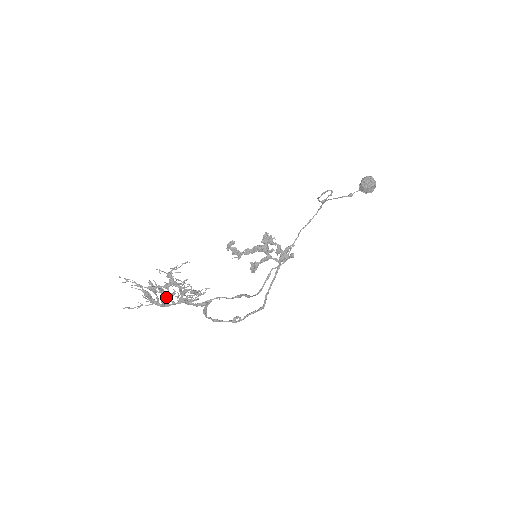
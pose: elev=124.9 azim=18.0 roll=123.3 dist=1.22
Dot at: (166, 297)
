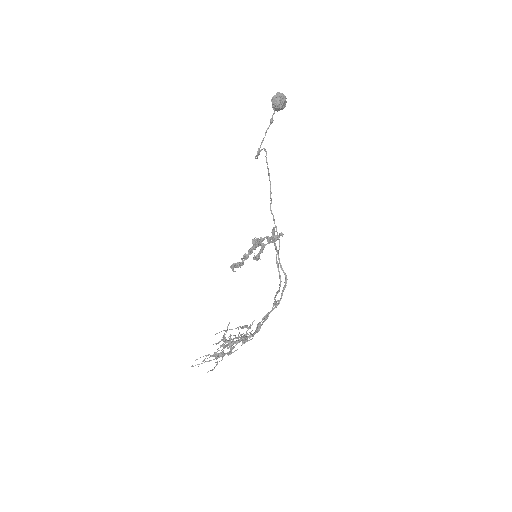
Dot at: occluded
